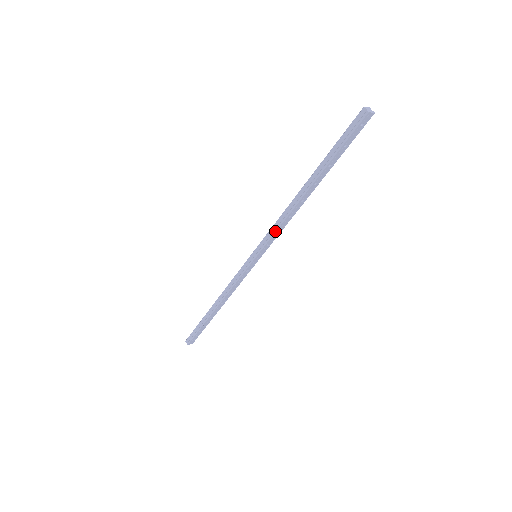
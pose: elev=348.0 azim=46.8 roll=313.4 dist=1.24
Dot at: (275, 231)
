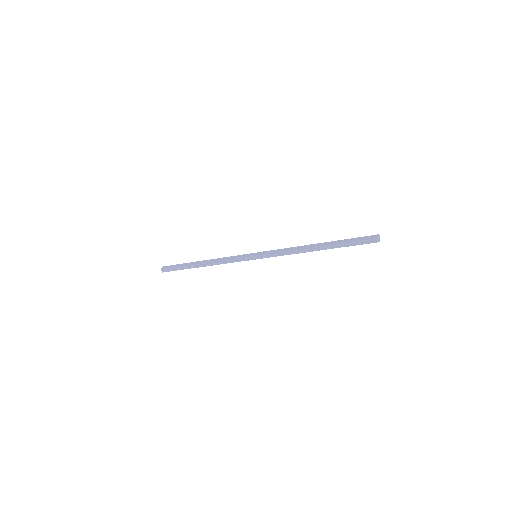
Dot at: occluded
